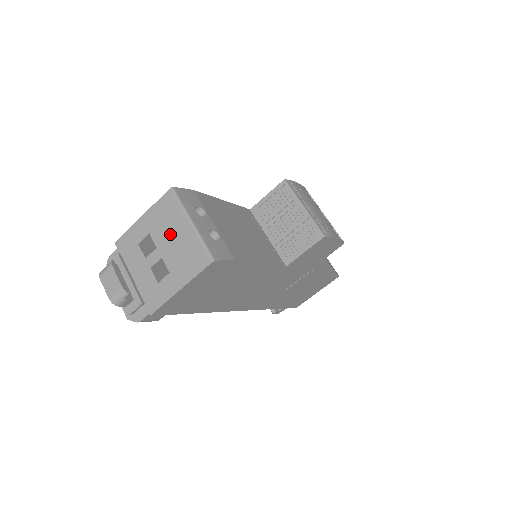
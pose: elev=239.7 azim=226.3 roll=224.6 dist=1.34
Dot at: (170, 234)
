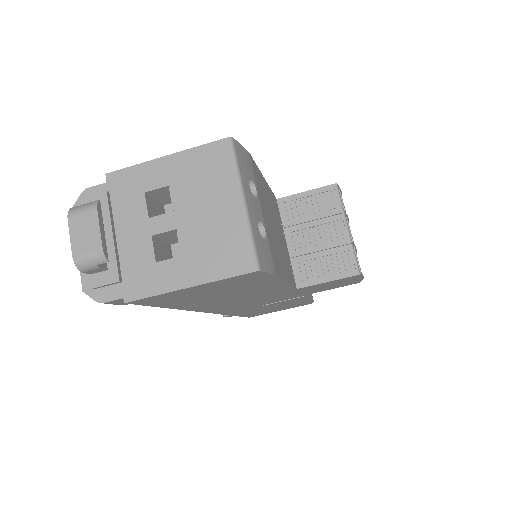
Dot at: (203, 202)
